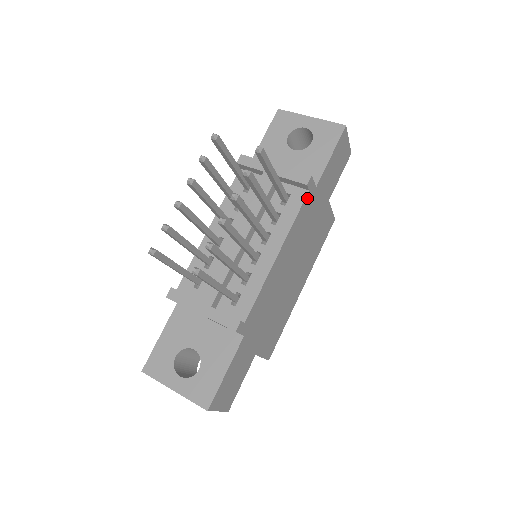
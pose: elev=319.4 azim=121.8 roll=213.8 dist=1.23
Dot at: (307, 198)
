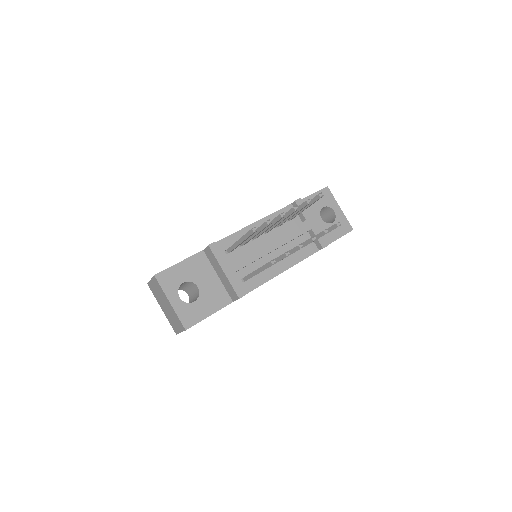
Dot at: occluded
